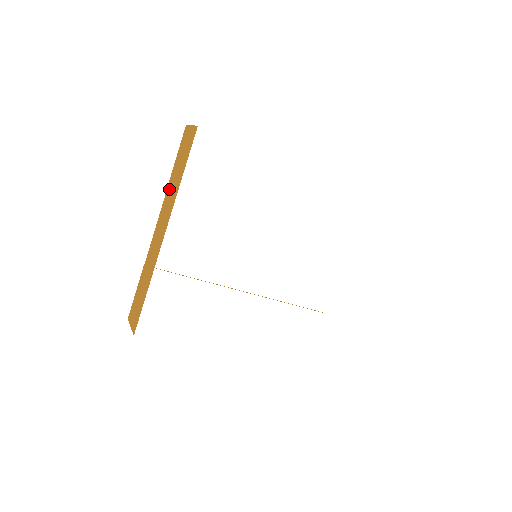
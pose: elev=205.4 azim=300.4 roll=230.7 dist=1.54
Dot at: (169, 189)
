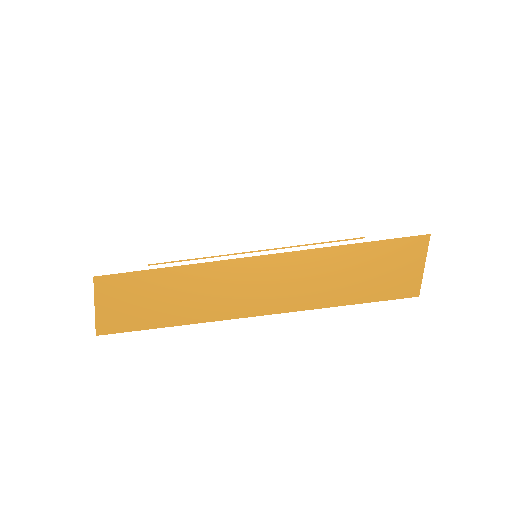
Dot at: occluded
